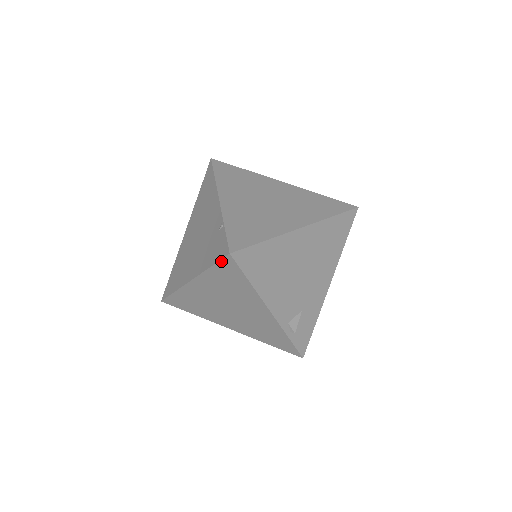
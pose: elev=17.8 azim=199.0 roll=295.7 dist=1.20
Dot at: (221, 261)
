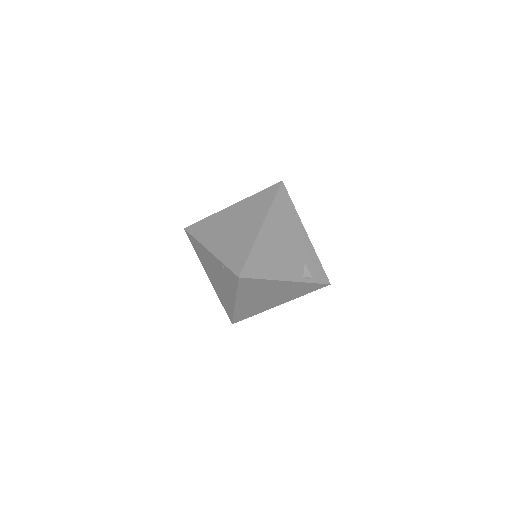
Dot at: (239, 283)
